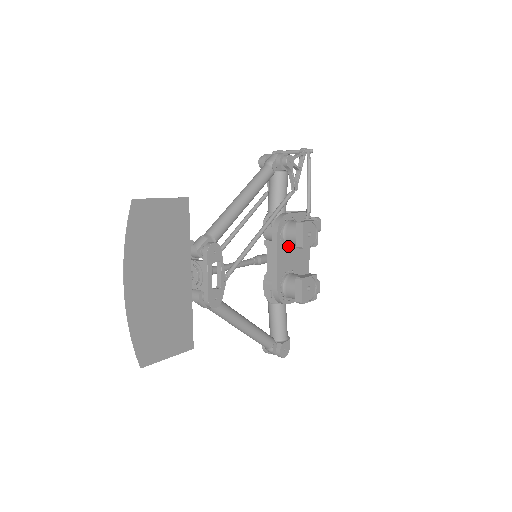
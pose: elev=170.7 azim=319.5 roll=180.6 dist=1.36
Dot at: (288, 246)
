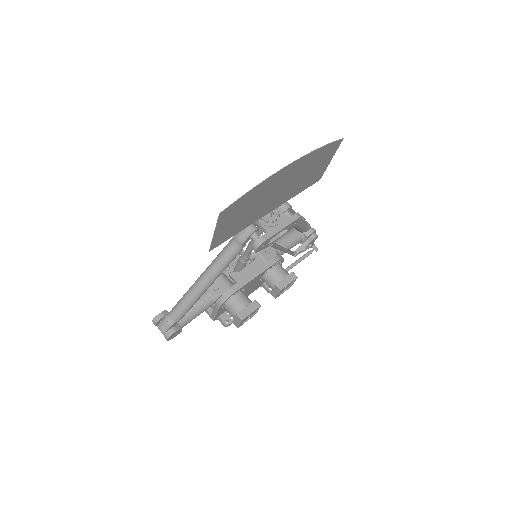
Dot at: (262, 276)
